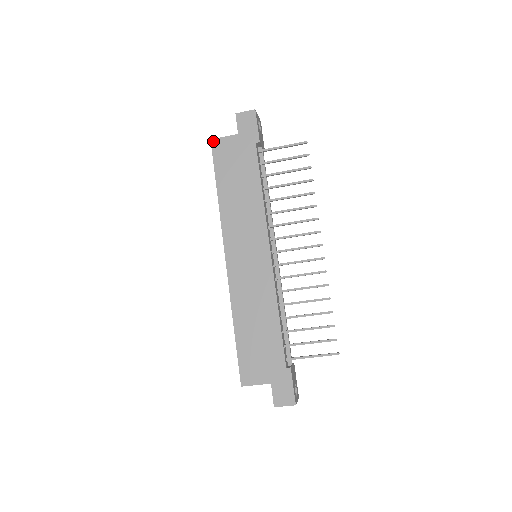
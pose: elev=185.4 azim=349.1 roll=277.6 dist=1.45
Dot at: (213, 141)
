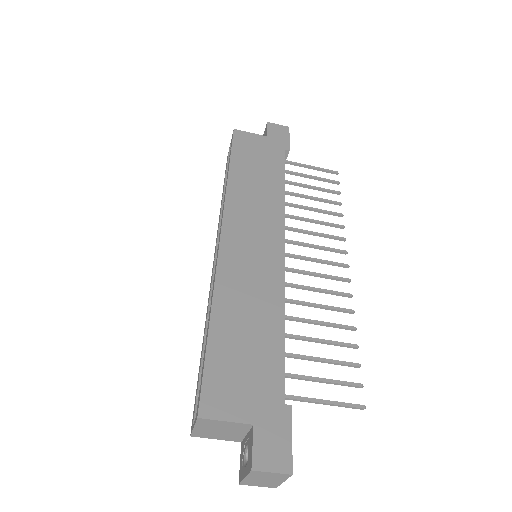
Dot at: (236, 131)
